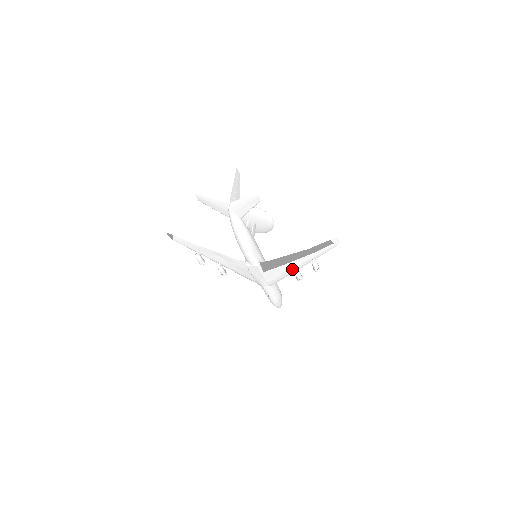
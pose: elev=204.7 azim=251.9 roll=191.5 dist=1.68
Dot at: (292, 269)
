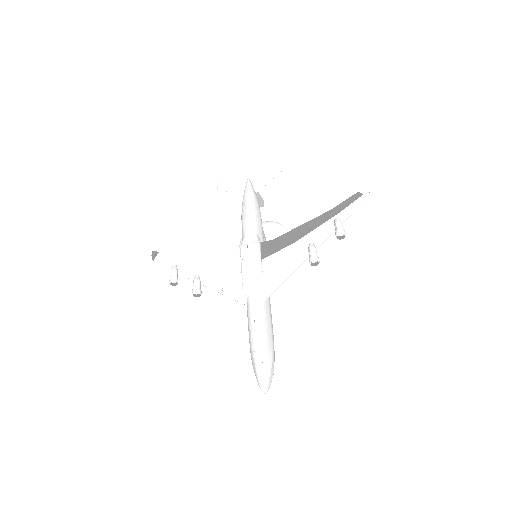
Dot at: (305, 250)
